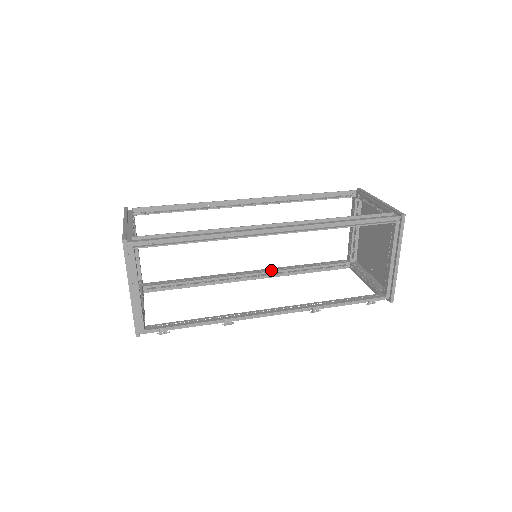
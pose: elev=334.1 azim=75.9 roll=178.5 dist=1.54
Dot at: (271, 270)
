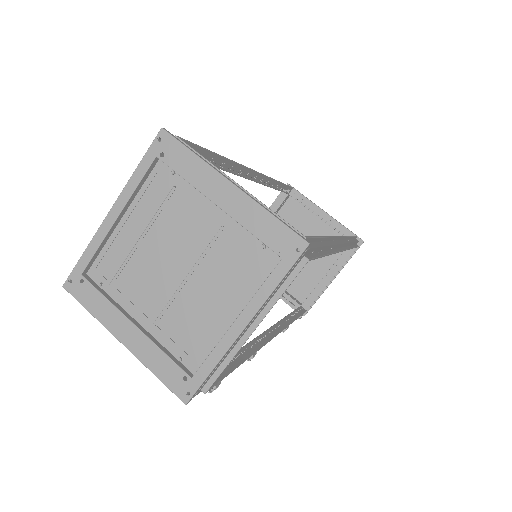
Dot at: occluded
